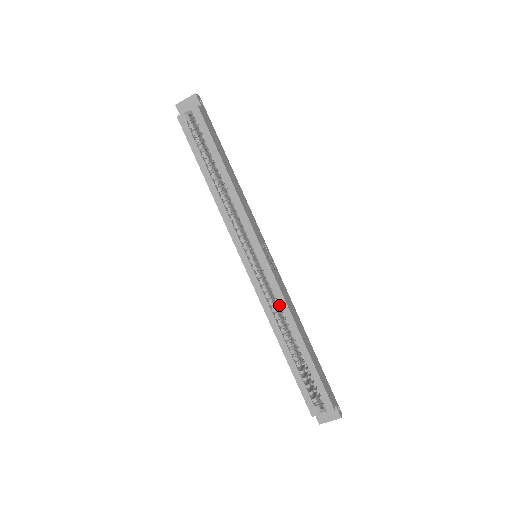
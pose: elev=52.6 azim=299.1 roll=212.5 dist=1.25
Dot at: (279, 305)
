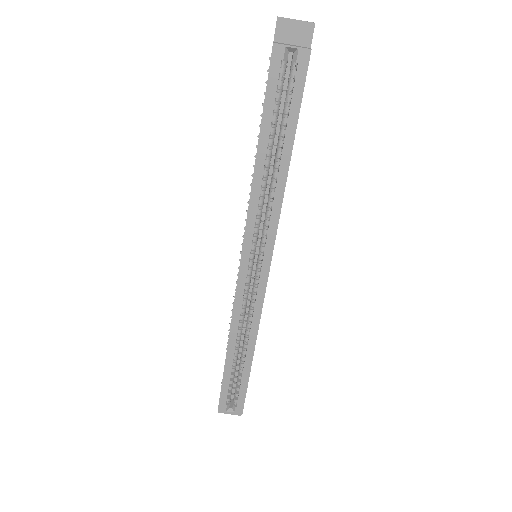
Dot at: (251, 316)
